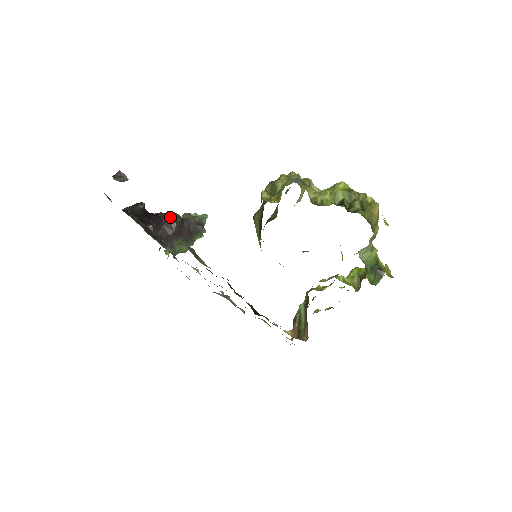
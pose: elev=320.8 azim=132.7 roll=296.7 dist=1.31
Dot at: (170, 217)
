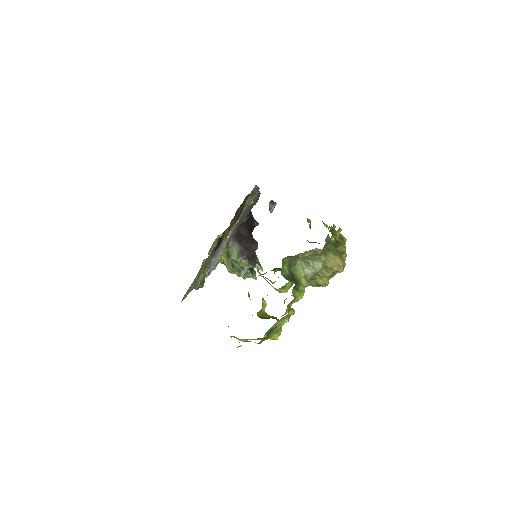
Dot at: (254, 241)
